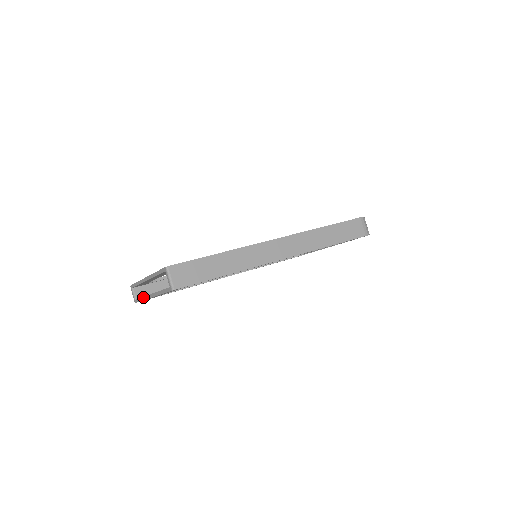
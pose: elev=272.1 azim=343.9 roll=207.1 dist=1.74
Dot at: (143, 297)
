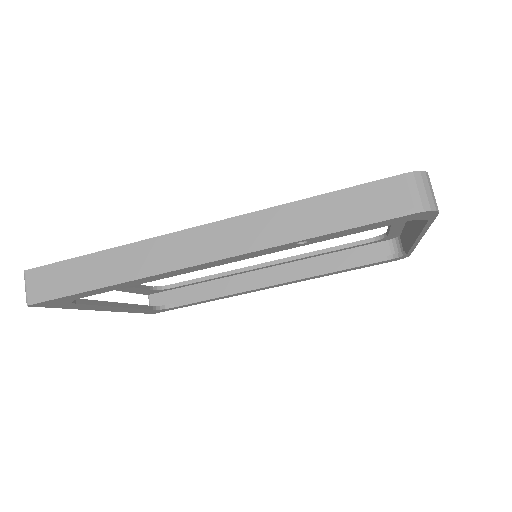
Dot at: occluded
